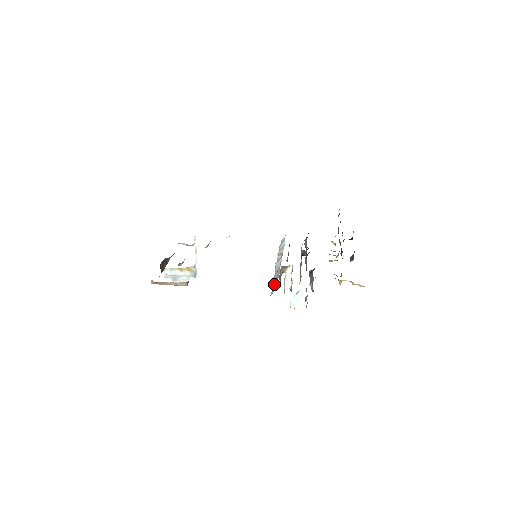
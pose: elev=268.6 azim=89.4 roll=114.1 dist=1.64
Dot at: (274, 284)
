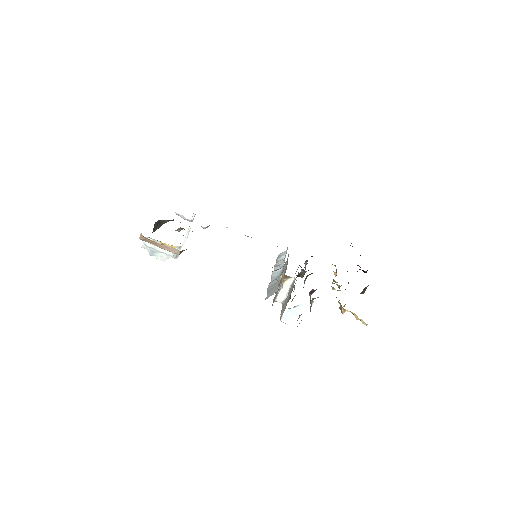
Dot at: (271, 289)
